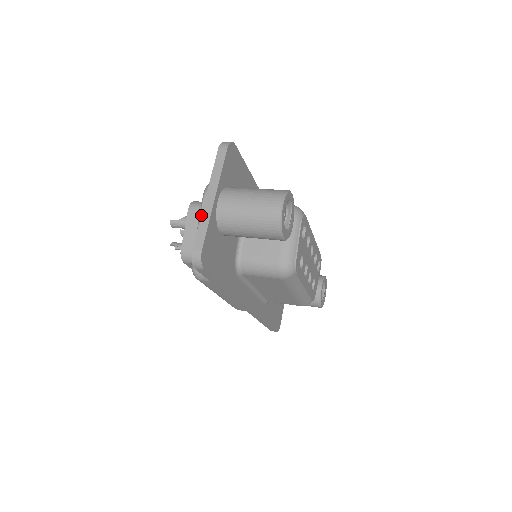
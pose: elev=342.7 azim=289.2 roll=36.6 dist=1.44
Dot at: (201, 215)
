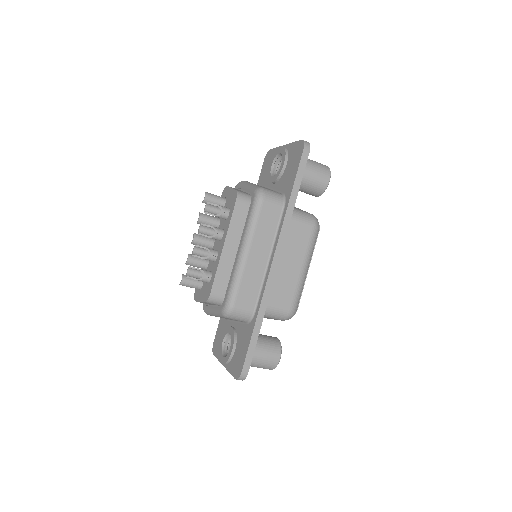
Dot at: (291, 143)
